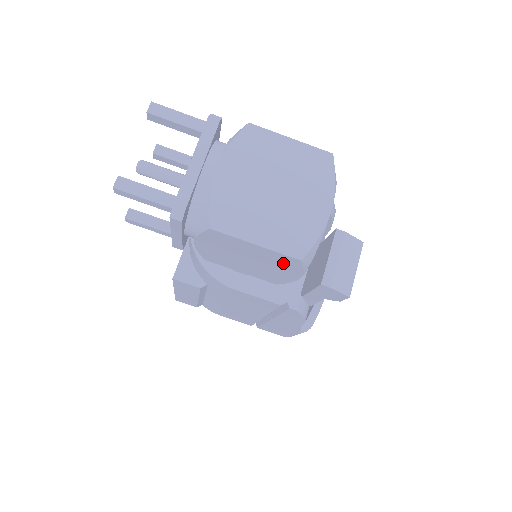
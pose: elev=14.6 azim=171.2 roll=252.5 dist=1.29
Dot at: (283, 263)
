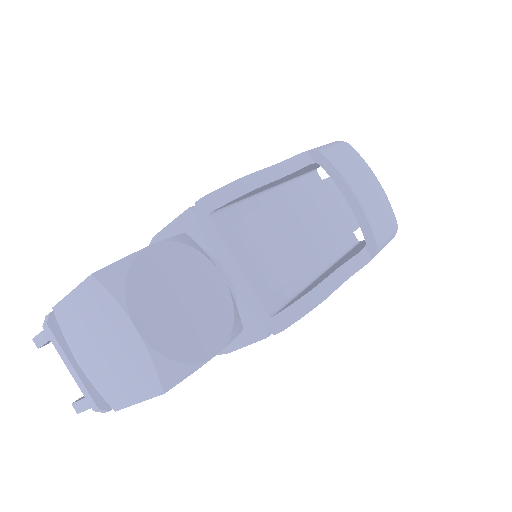
Dot at: occluded
